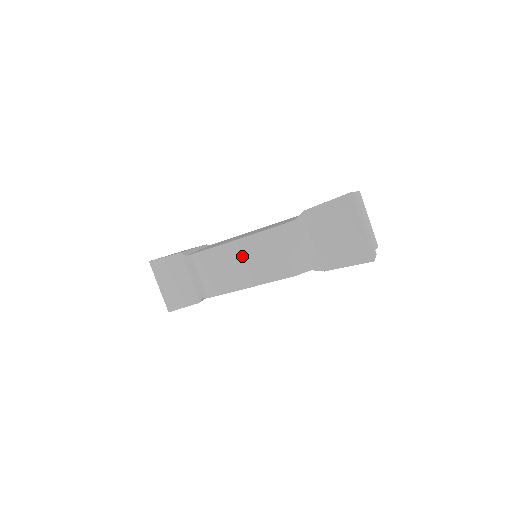
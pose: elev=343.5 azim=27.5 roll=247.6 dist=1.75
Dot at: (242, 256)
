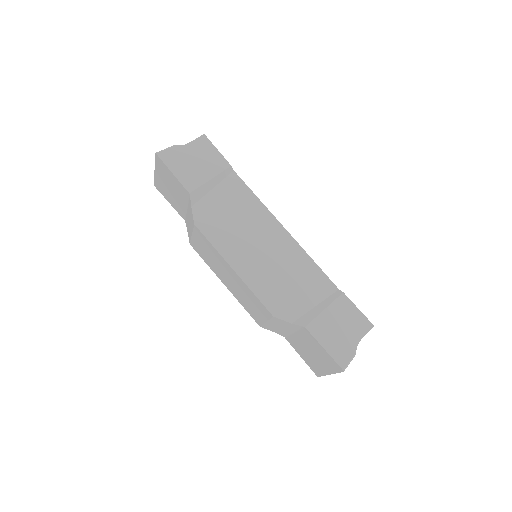
Dot at: (234, 281)
